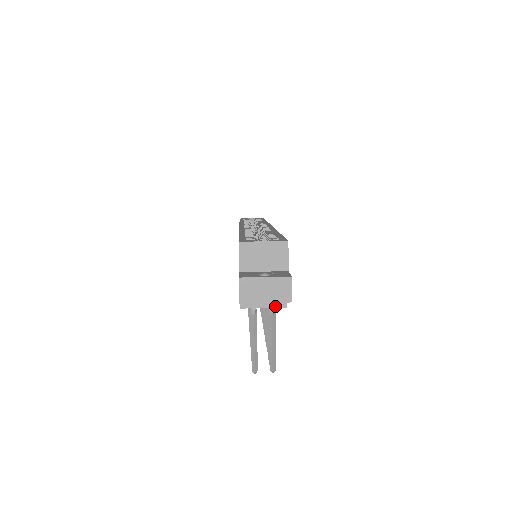
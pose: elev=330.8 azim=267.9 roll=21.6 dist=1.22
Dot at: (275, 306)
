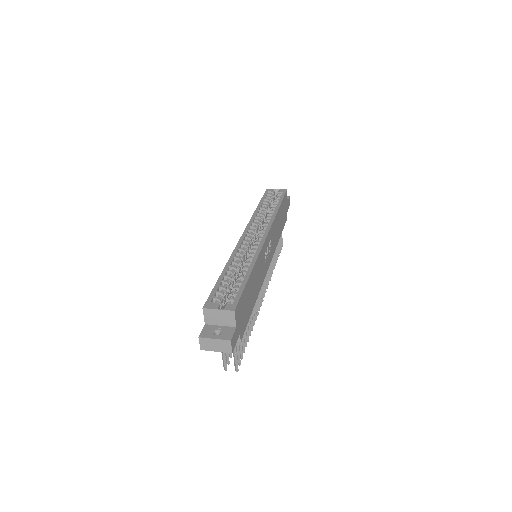
Dot at: occluded
